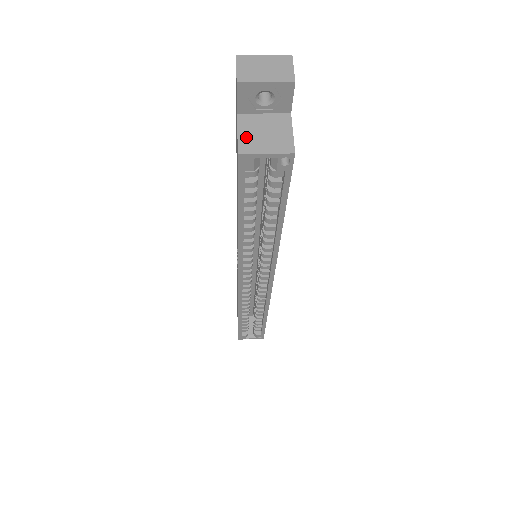
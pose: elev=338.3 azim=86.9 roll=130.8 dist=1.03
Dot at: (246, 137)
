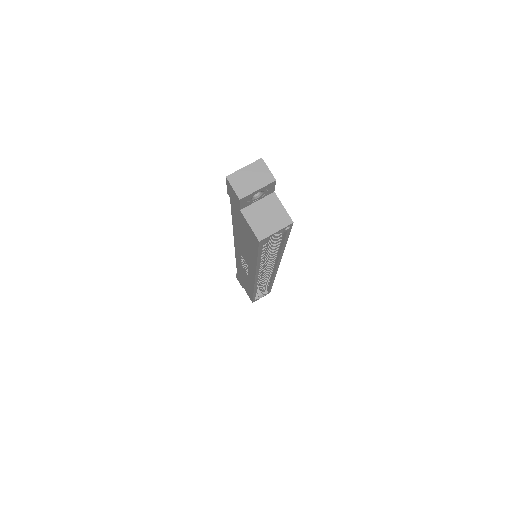
Dot at: (257, 226)
